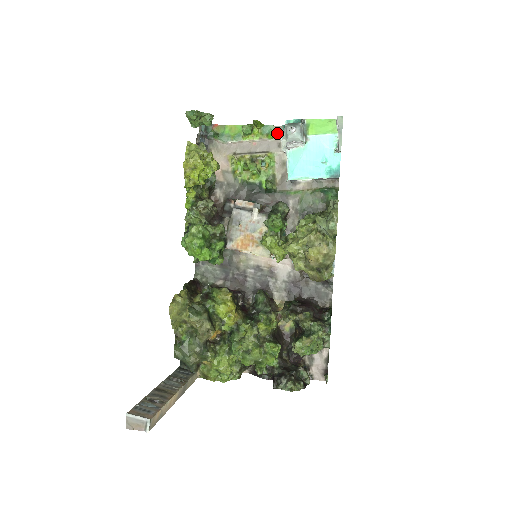
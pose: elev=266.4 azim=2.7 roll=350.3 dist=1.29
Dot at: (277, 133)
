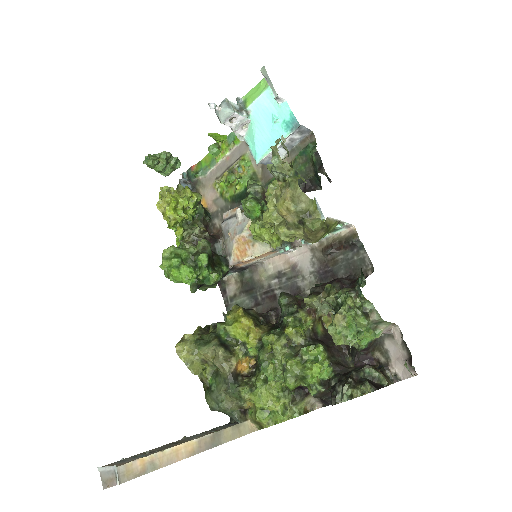
Dot at: occluded
